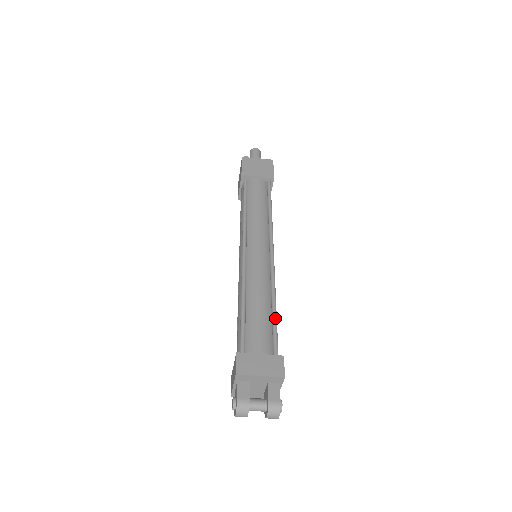
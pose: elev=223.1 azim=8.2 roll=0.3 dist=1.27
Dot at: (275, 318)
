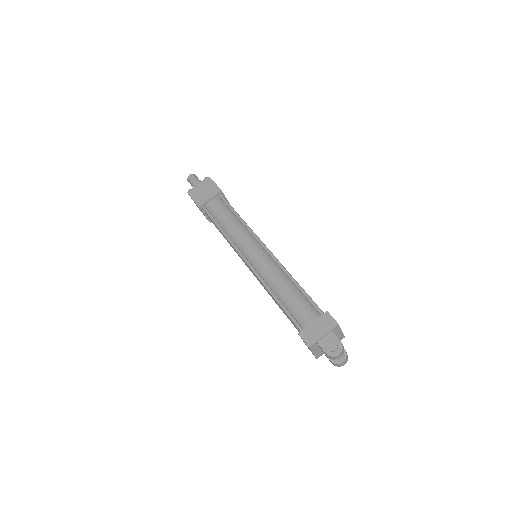
Dot at: occluded
